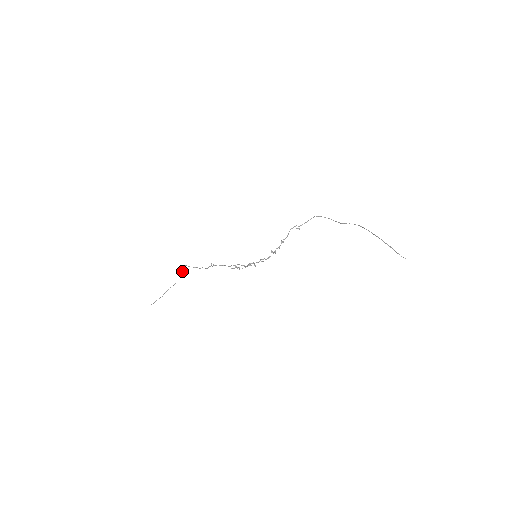
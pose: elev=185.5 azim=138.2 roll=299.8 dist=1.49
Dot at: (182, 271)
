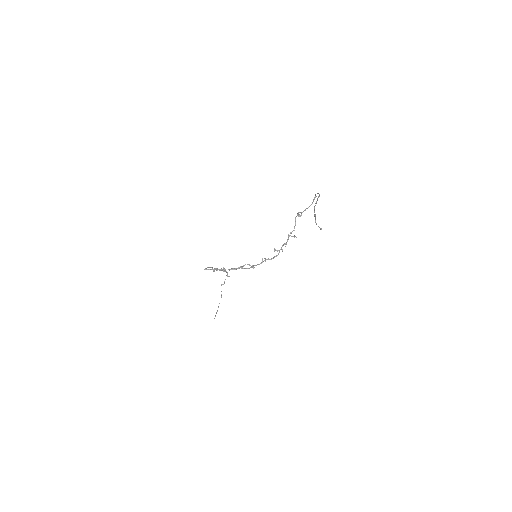
Dot at: (224, 281)
